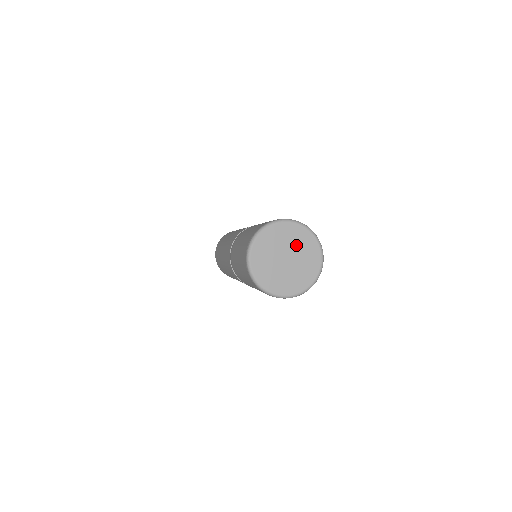
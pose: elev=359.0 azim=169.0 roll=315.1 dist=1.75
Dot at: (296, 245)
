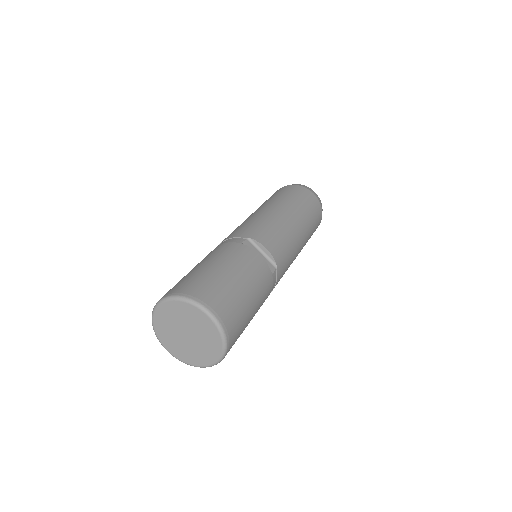
Dot at: (194, 324)
